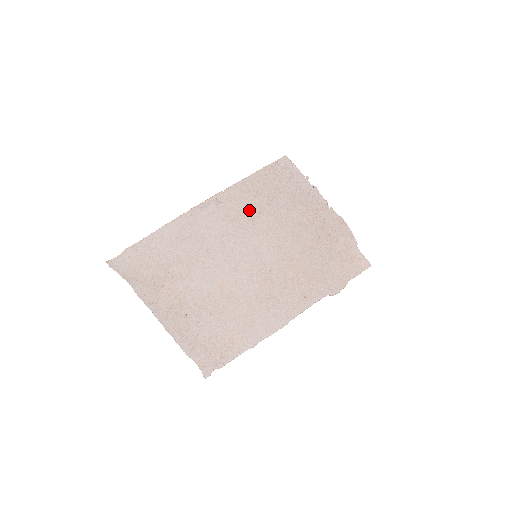
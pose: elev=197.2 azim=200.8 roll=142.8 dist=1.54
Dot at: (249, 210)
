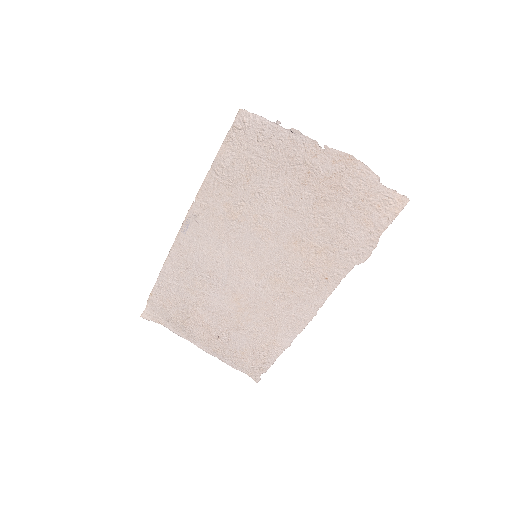
Dot at: (228, 208)
